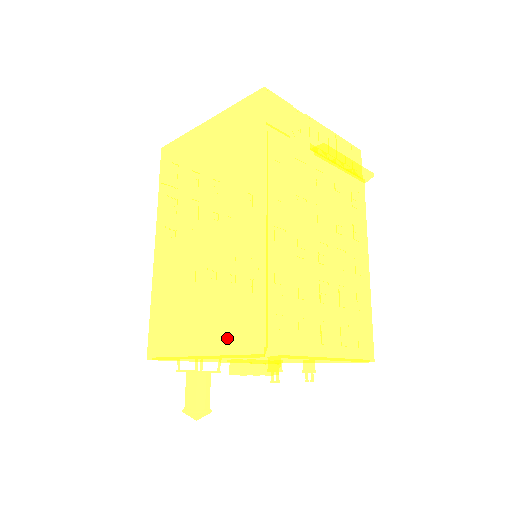
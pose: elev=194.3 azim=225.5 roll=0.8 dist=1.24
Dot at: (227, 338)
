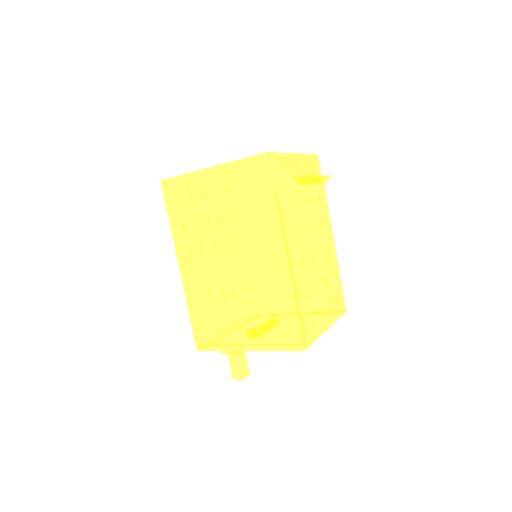
Dot at: (271, 338)
